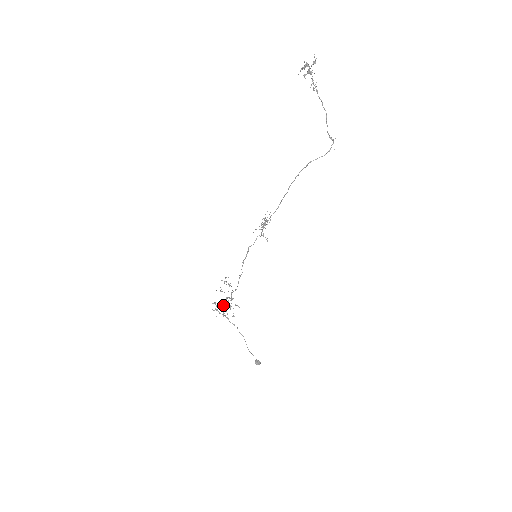
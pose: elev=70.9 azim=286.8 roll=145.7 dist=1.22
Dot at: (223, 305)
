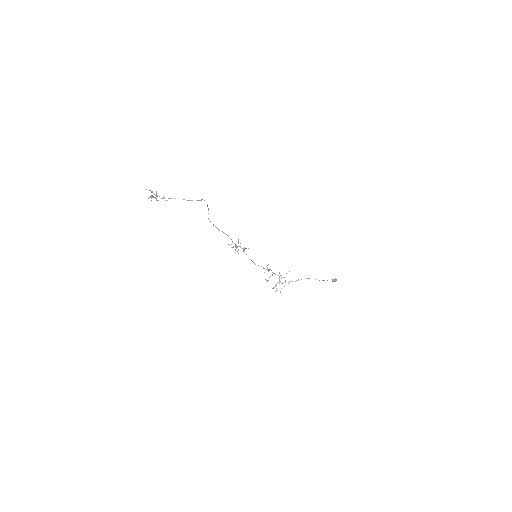
Dot at: (280, 281)
